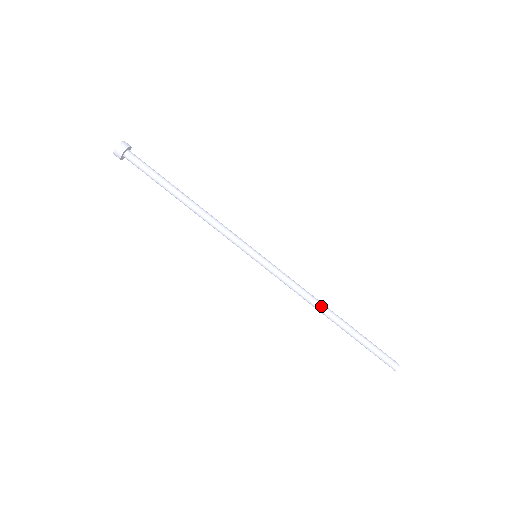
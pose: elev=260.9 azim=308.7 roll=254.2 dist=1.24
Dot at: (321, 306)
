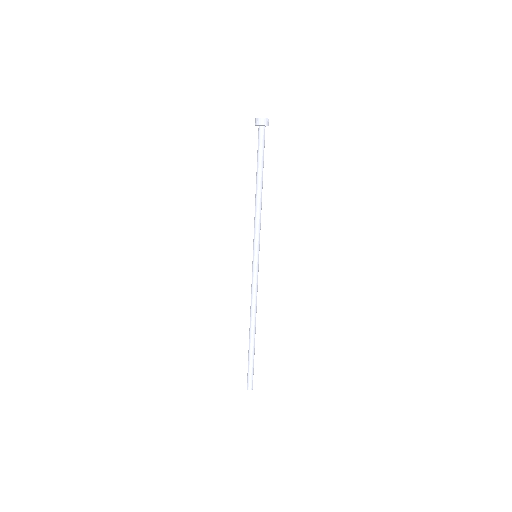
Dot at: occluded
